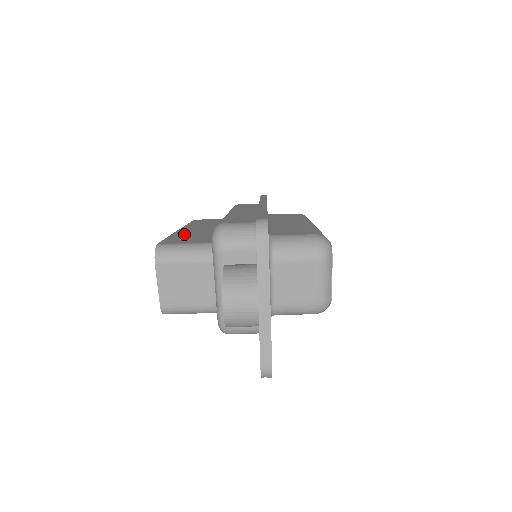
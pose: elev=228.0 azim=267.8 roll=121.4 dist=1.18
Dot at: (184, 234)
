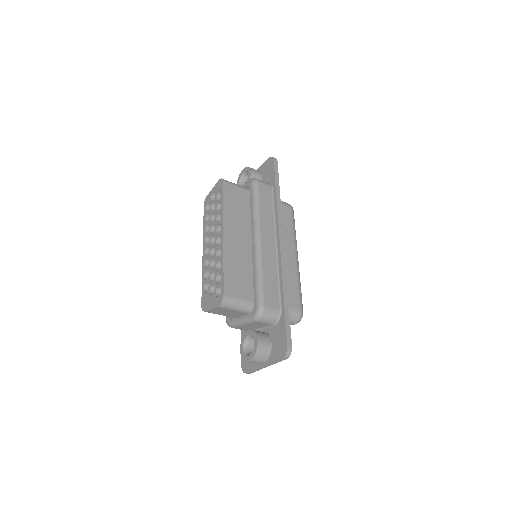
Dot at: (231, 262)
